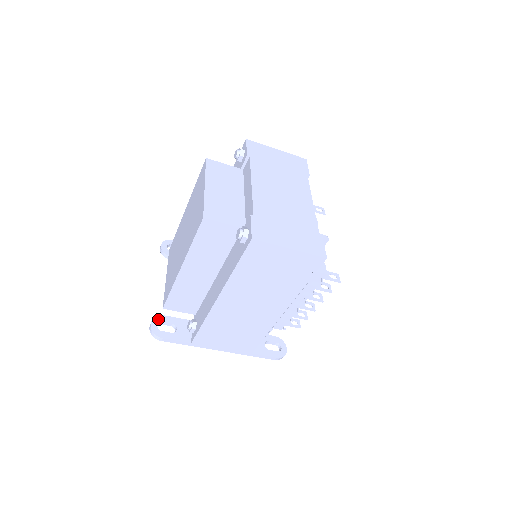
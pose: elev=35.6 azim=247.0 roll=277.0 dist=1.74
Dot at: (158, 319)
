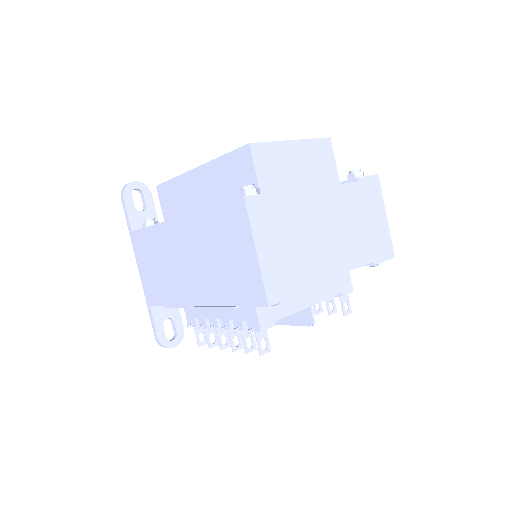
Dot at: (144, 188)
